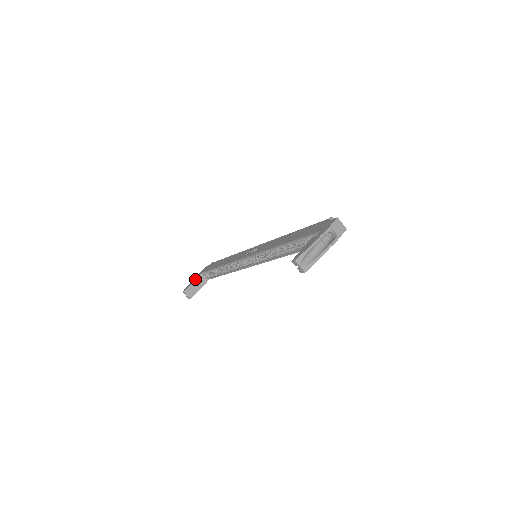
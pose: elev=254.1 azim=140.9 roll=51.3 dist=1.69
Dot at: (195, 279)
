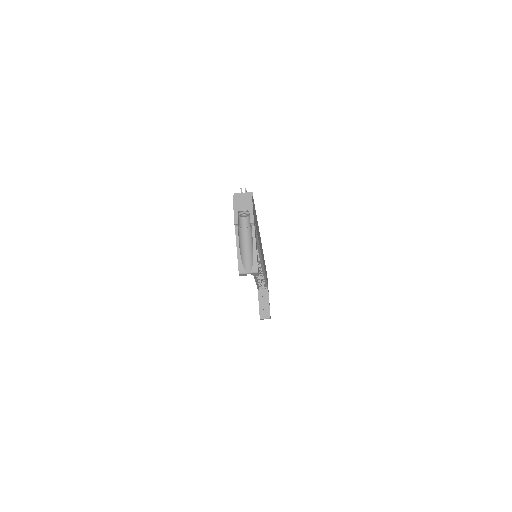
Dot at: (258, 300)
